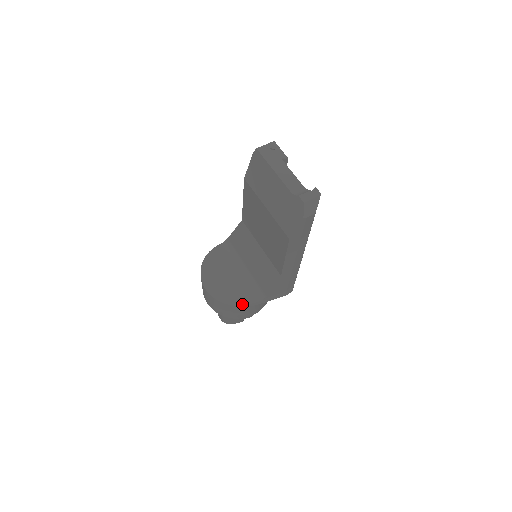
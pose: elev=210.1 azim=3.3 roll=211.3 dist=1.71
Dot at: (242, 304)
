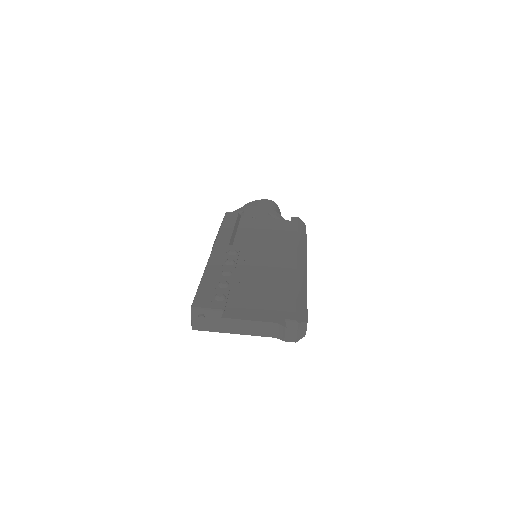
Dot at: occluded
